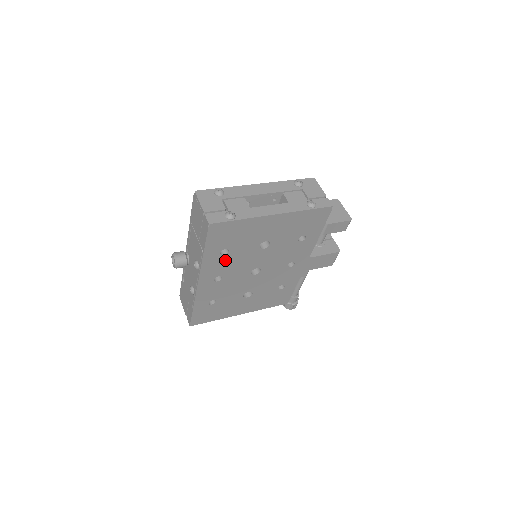
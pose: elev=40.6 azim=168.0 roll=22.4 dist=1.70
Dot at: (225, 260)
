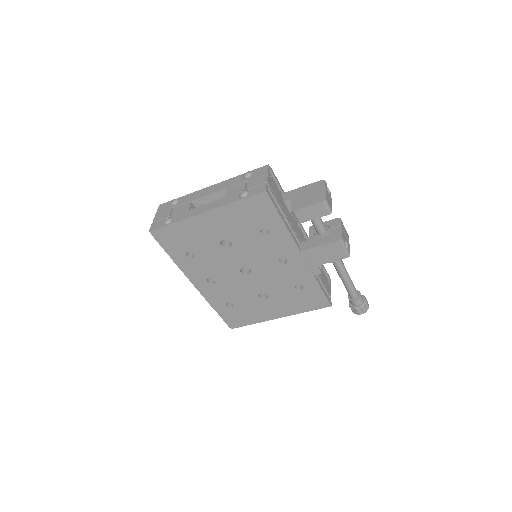
Dot at: (199, 262)
